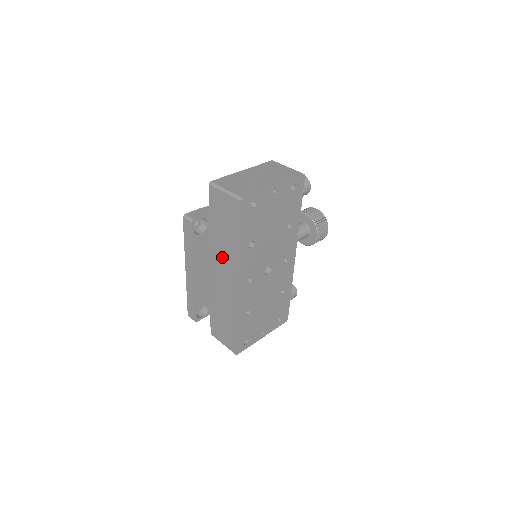
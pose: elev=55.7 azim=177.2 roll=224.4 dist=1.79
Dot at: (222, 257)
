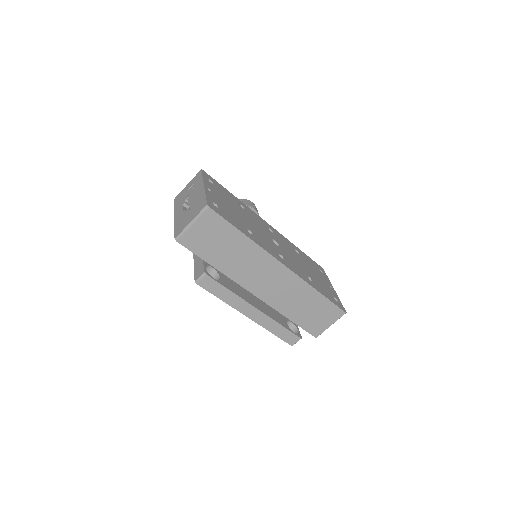
Dot at: (250, 269)
